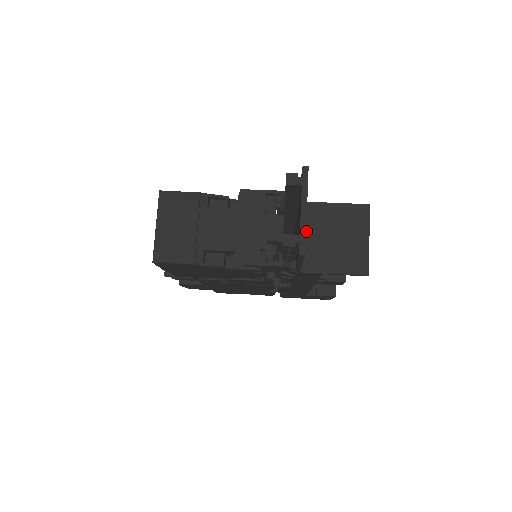
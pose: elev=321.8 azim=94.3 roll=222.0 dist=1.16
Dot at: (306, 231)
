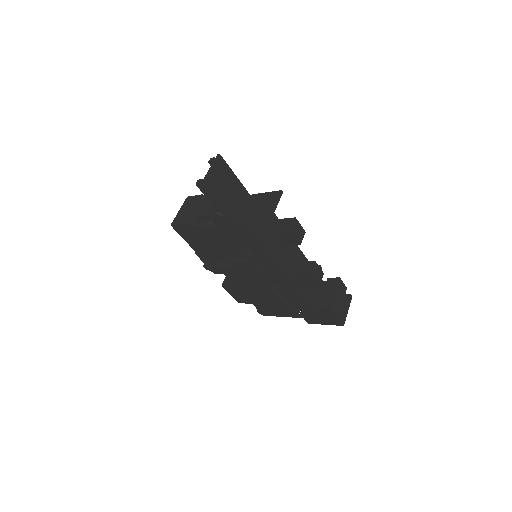
Dot at: (246, 207)
